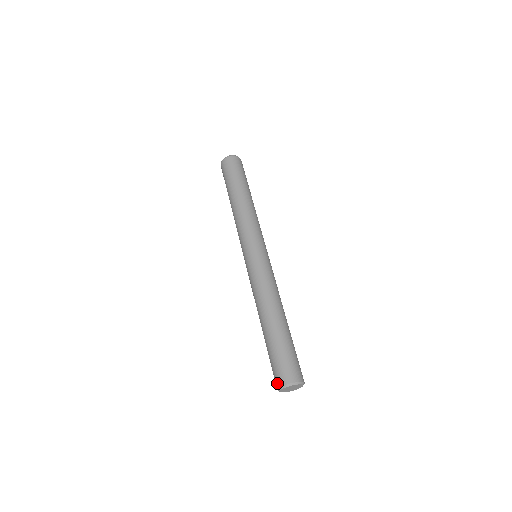
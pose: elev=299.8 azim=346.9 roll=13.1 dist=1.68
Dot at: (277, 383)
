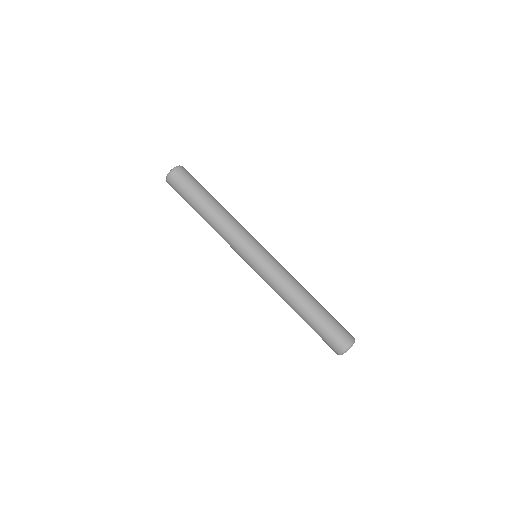
Dot at: occluded
